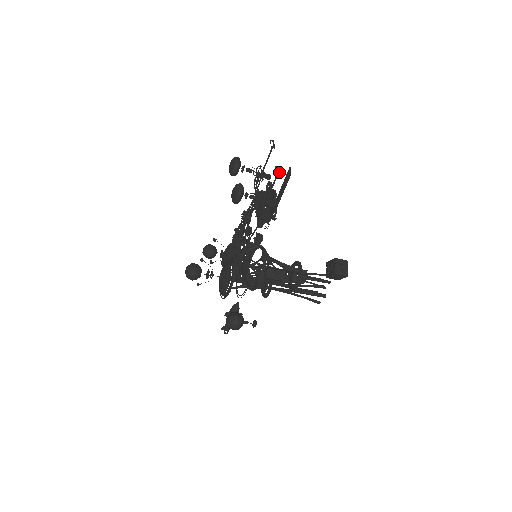
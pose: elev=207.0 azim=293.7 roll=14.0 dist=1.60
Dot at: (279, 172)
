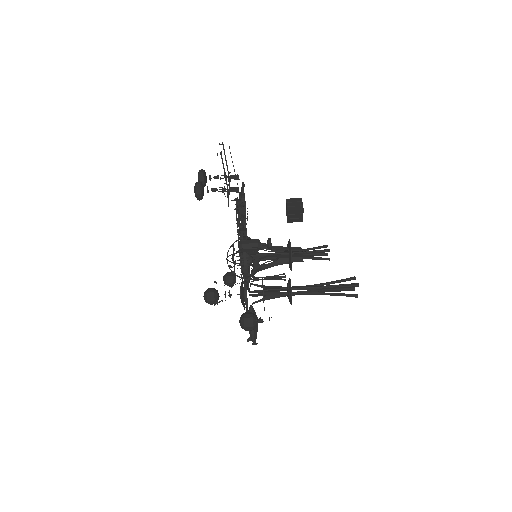
Dot at: (220, 154)
